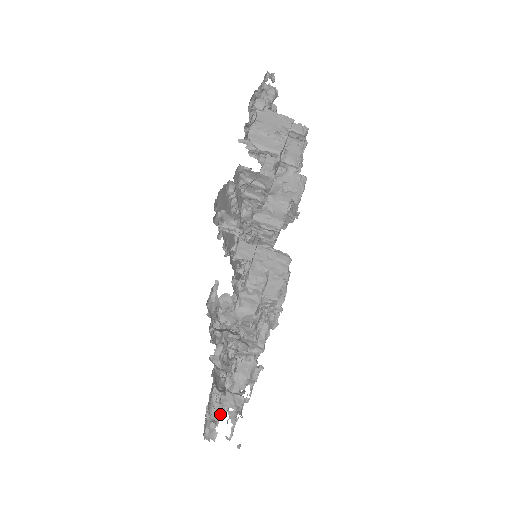
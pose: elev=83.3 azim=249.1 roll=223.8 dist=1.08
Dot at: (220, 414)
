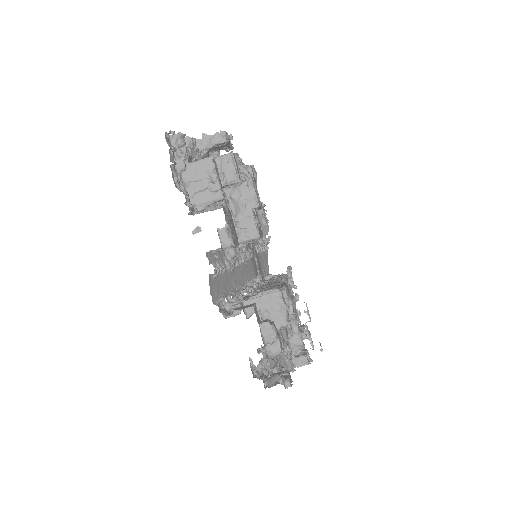
Dot at: occluded
